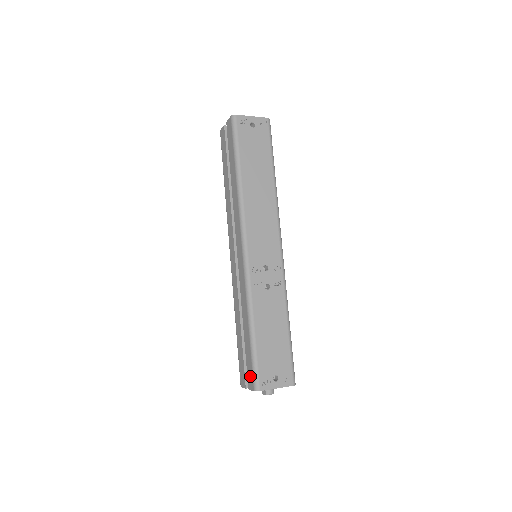
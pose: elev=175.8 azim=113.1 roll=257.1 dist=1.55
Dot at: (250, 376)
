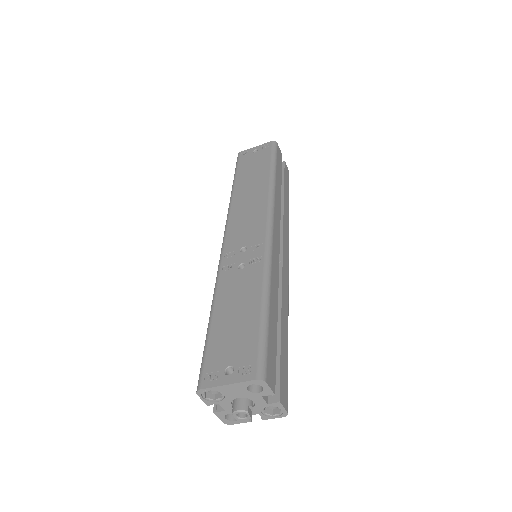
Dot at: occluded
